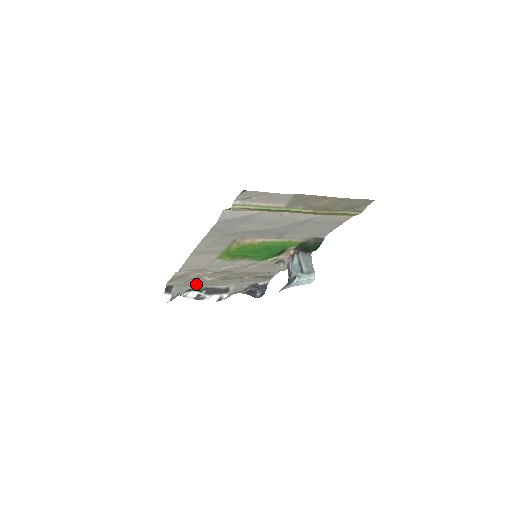
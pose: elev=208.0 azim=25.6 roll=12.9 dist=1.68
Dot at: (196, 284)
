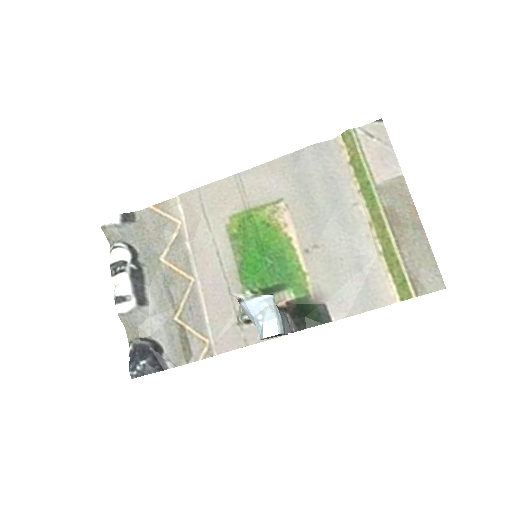
Dot at: (145, 250)
